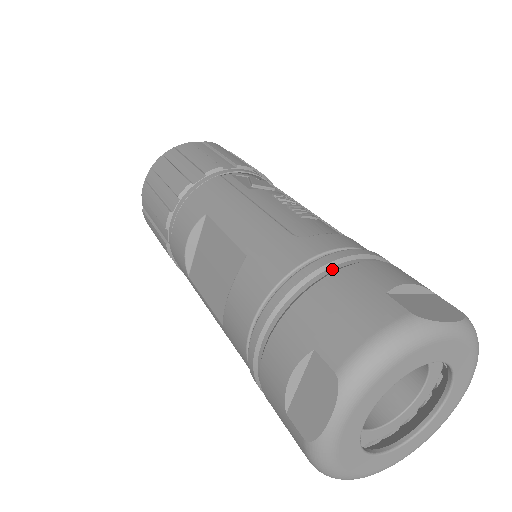
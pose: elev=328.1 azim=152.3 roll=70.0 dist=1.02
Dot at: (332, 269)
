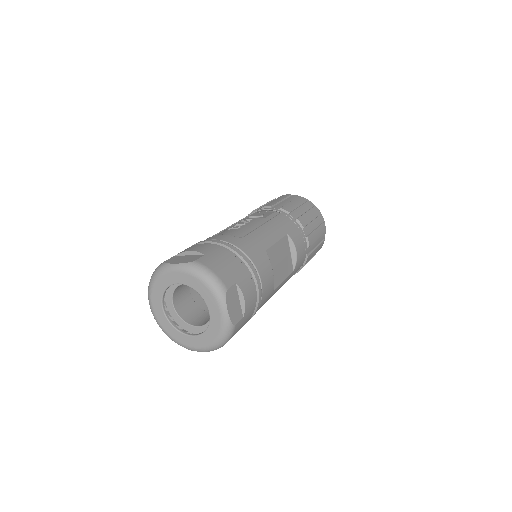
Dot at: occluded
